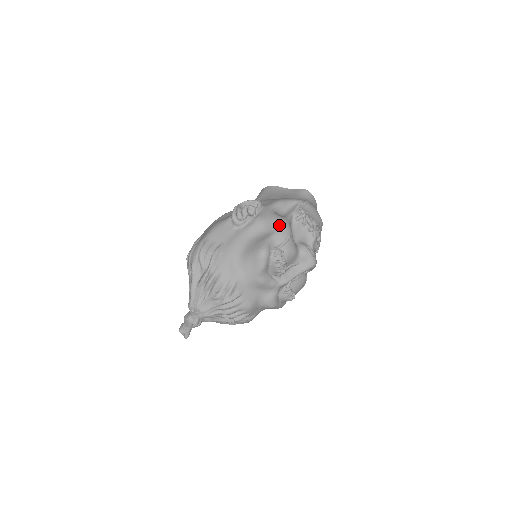
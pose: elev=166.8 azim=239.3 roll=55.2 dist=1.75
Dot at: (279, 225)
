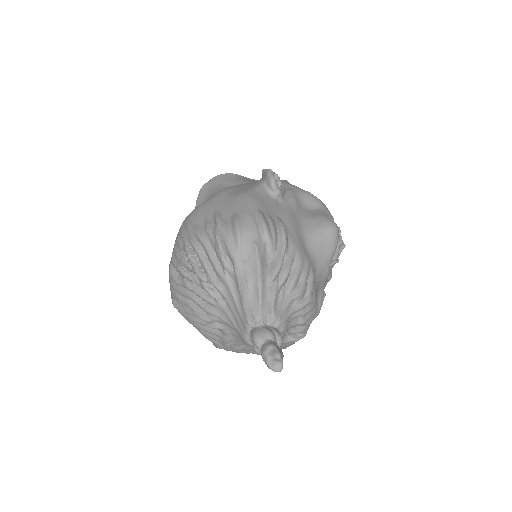
Dot at: (321, 201)
